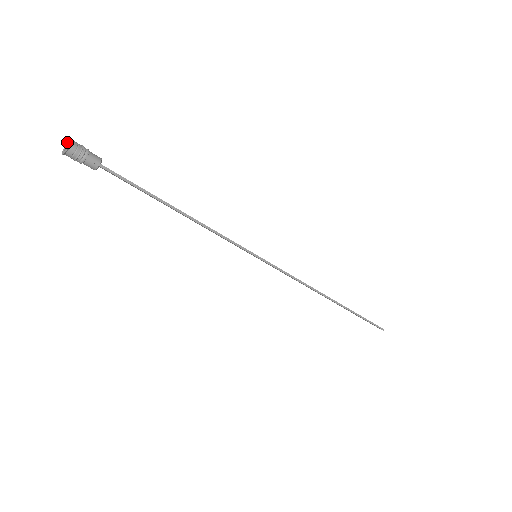
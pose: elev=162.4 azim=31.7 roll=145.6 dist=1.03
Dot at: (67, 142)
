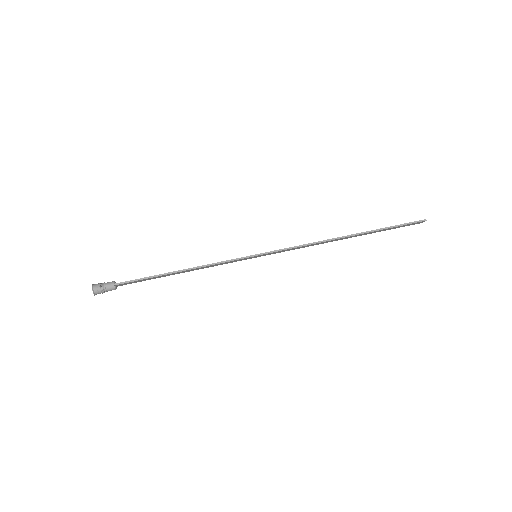
Dot at: occluded
